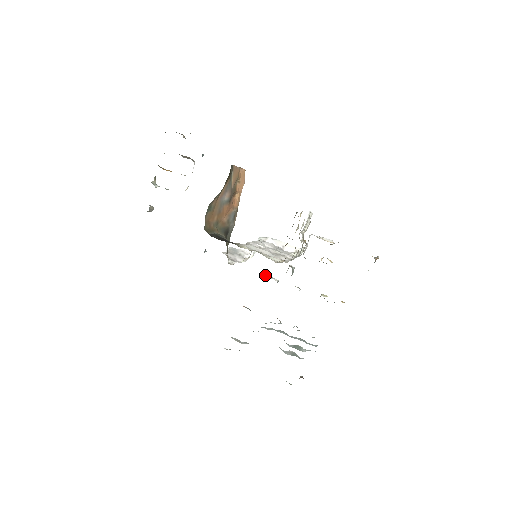
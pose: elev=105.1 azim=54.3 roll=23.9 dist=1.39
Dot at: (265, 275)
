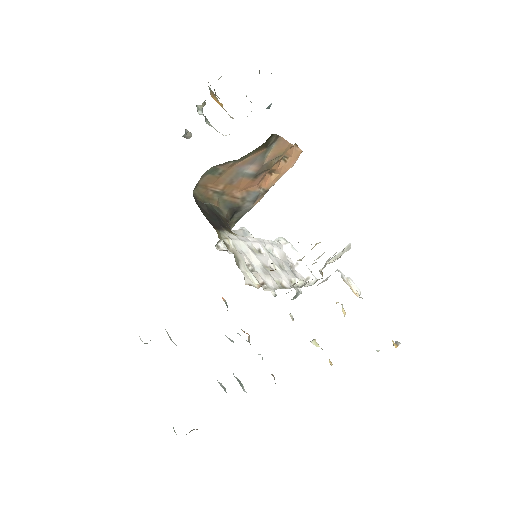
Dot at: occluded
